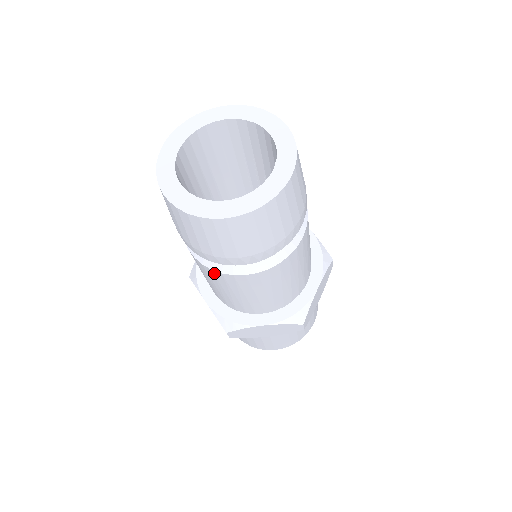
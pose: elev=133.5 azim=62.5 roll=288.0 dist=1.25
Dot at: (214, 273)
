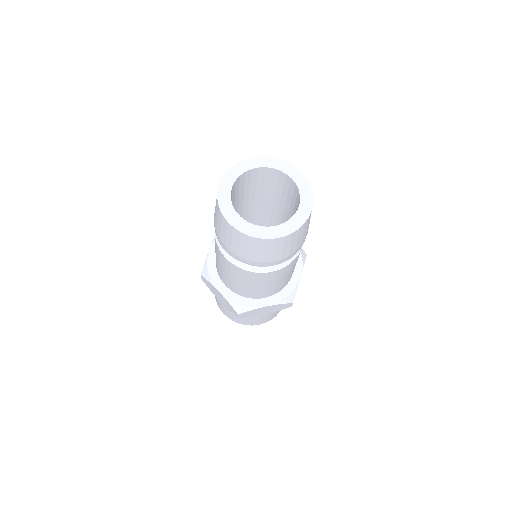
Dot at: (245, 272)
